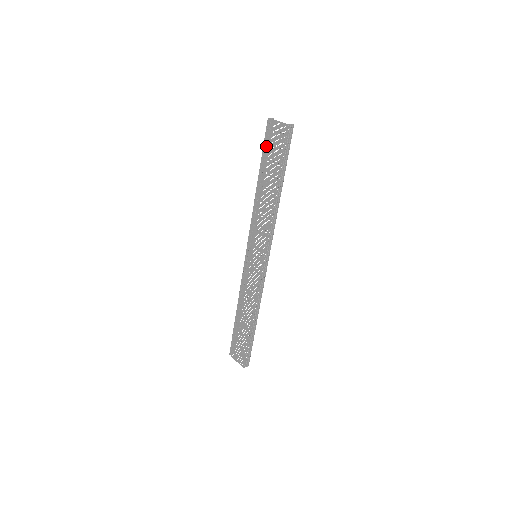
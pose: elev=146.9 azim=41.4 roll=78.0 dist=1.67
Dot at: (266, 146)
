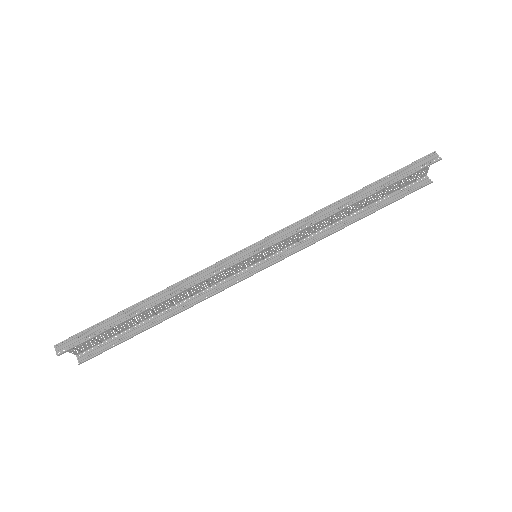
Dot at: (397, 187)
